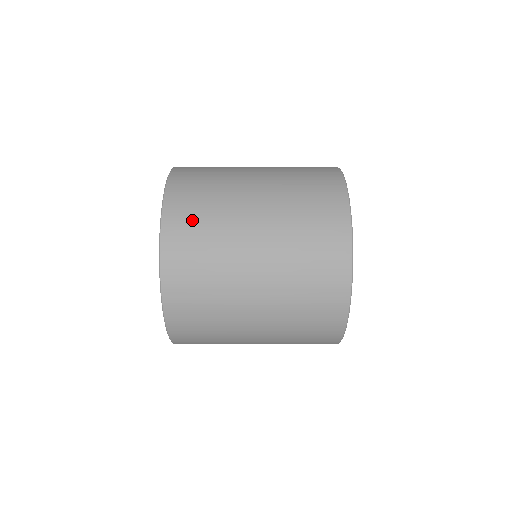
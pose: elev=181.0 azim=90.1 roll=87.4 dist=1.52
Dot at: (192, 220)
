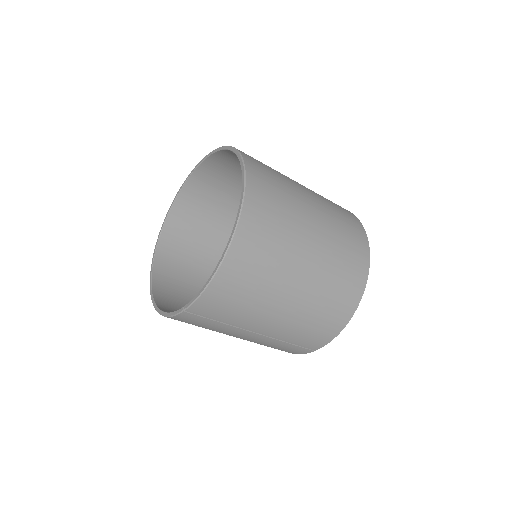
Dot at: (267, 174)
